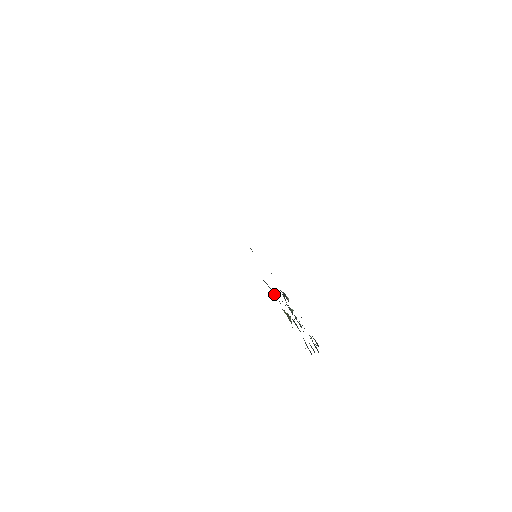
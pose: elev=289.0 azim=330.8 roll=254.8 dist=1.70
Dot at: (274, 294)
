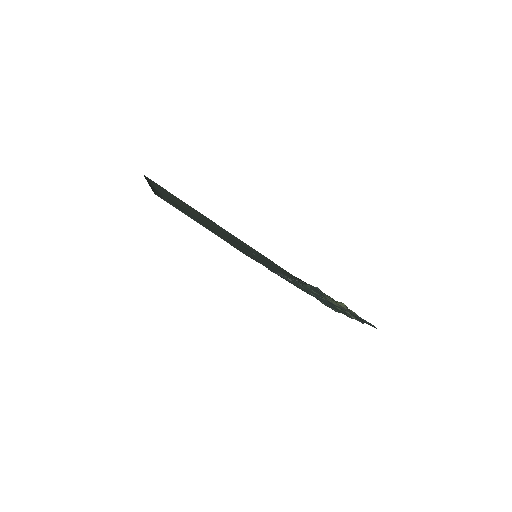
Dot at: (319, 290)
